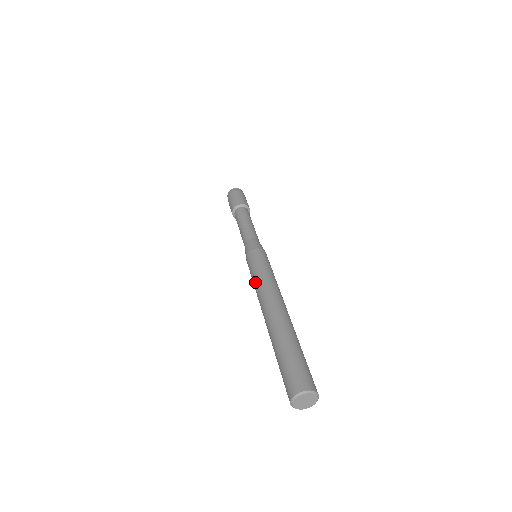
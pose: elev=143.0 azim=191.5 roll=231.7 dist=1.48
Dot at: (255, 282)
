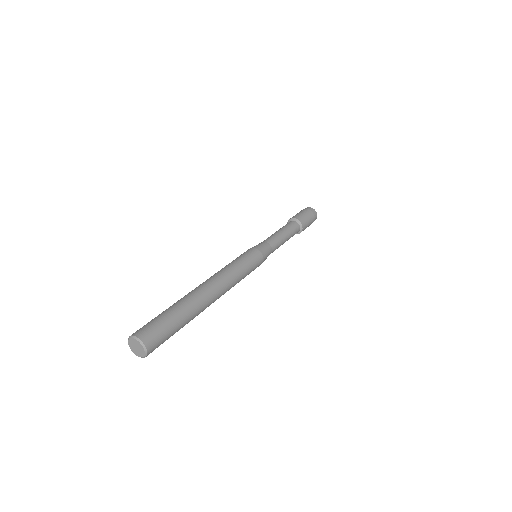
Dot at: (229, 265)
